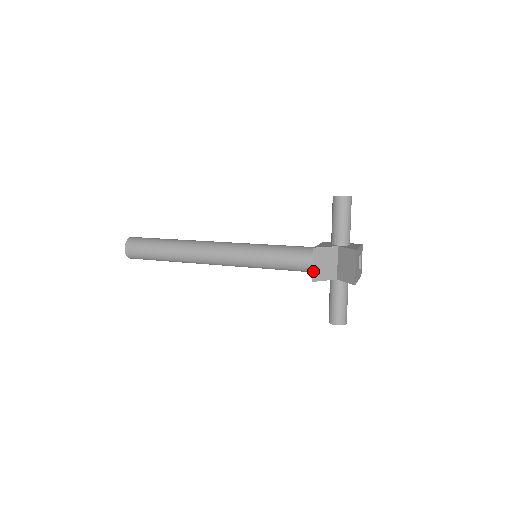
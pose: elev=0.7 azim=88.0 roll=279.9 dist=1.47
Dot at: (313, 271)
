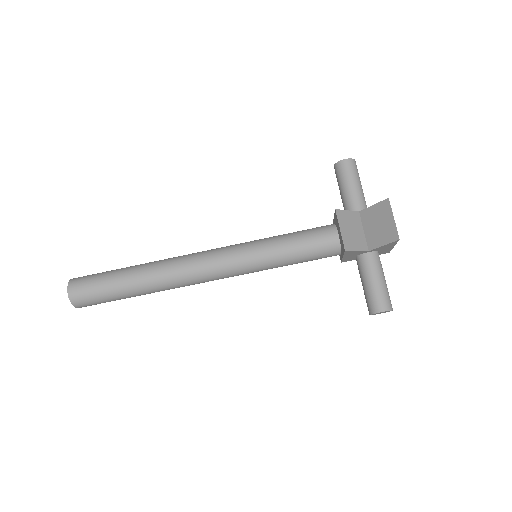
Dot at: (342, 237)
